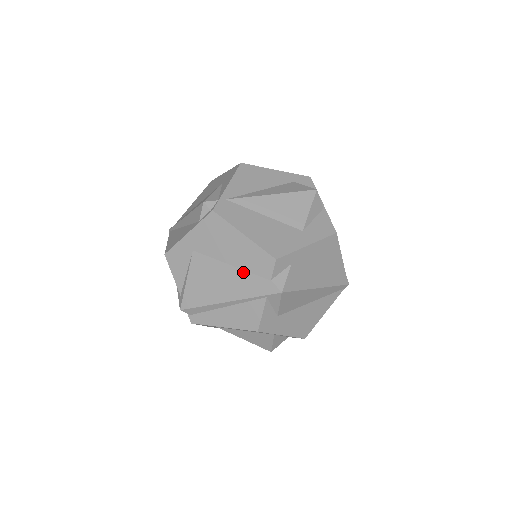
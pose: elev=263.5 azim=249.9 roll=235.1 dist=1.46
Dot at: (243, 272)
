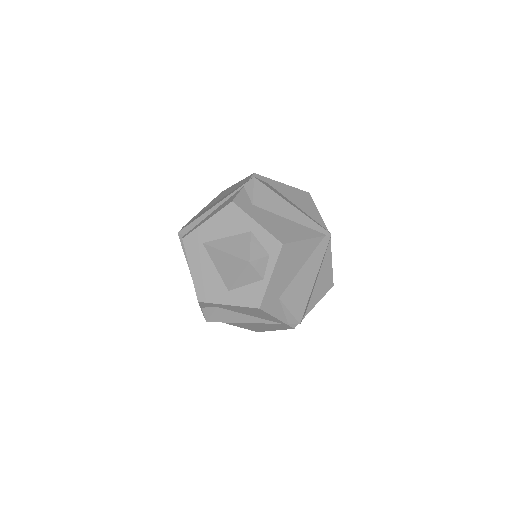
Dot at: occluded
